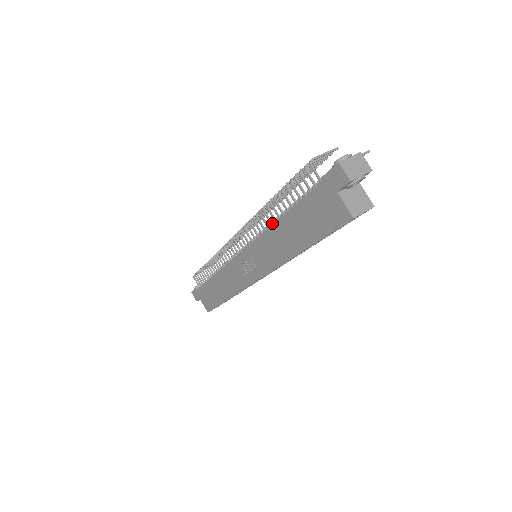
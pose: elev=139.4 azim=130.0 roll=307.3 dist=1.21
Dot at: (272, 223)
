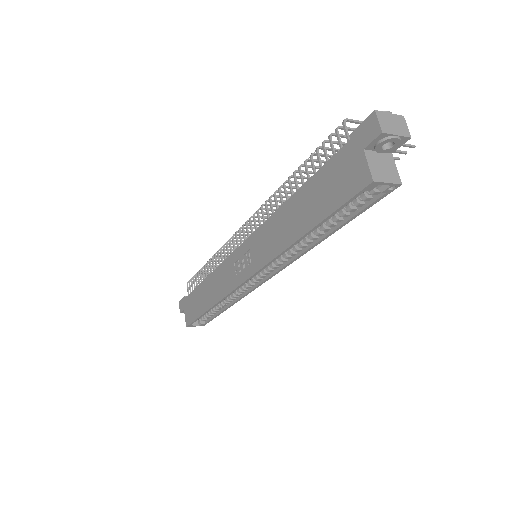
Dot at: occluded
